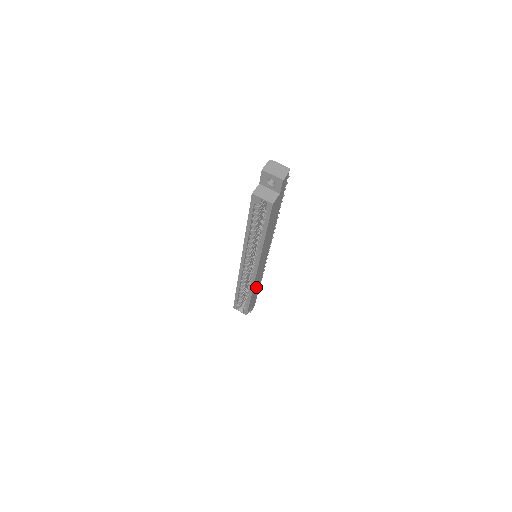
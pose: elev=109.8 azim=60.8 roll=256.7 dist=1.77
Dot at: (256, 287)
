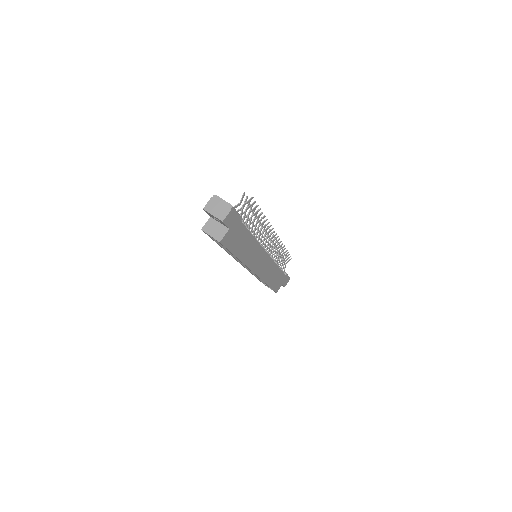
Dot at: (272, 275)
